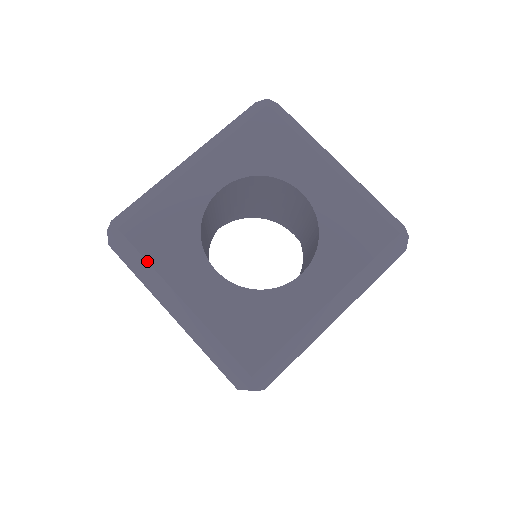
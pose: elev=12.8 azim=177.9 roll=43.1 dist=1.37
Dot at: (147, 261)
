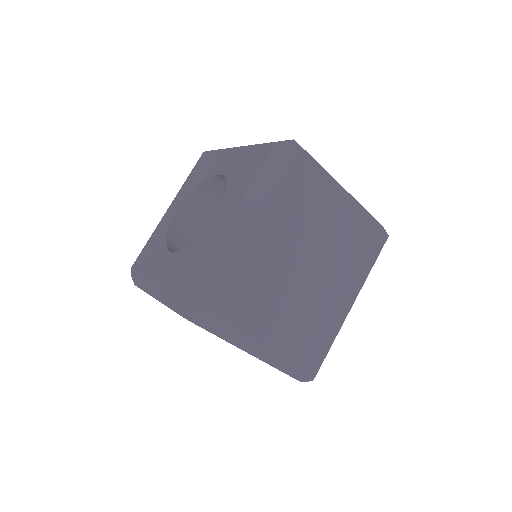
Dot at: (140, 274)
